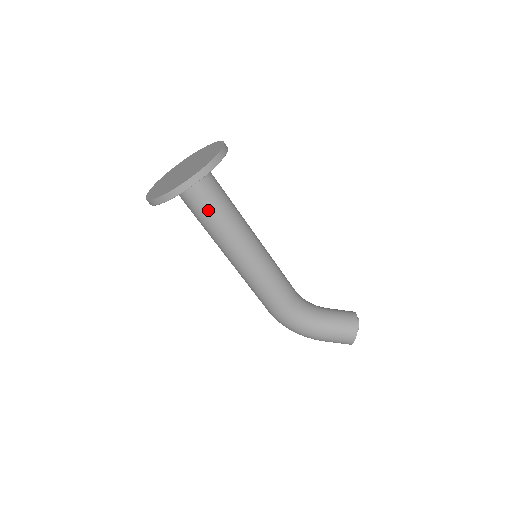
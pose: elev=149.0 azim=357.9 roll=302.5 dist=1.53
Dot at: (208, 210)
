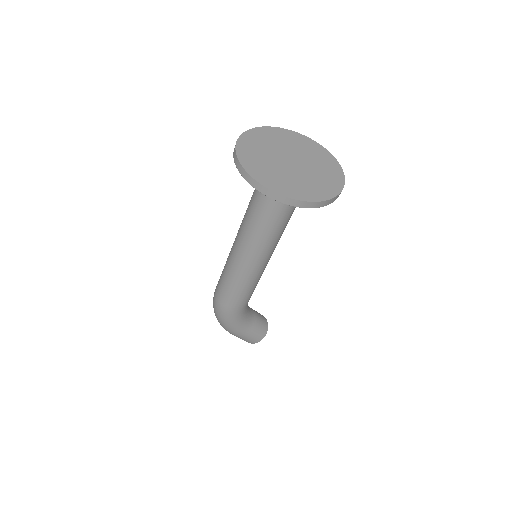
Dot at: (283, 215)
